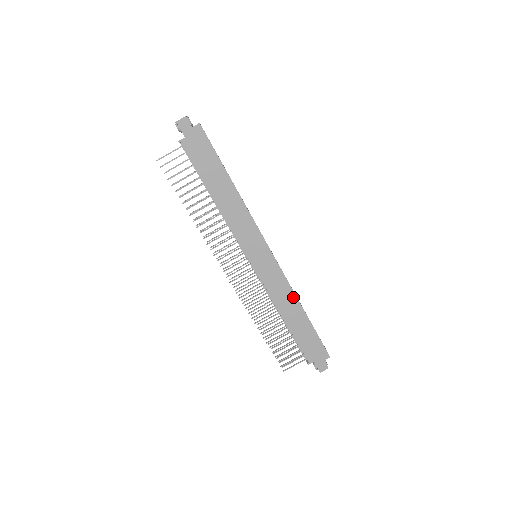
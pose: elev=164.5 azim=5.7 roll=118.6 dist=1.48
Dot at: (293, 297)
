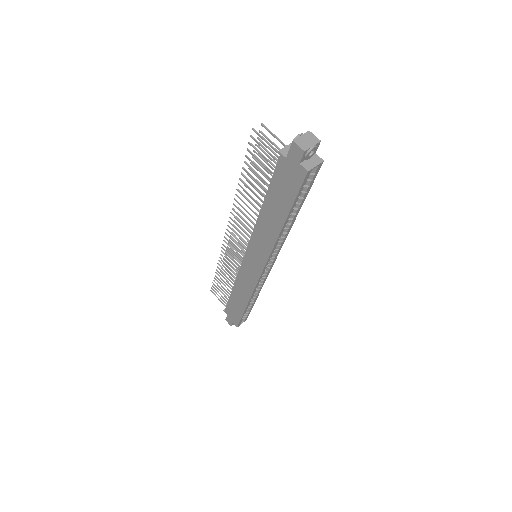
Dot at: (248, 296)
